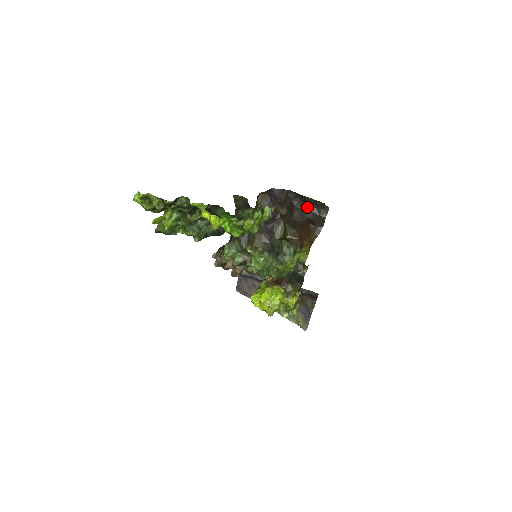
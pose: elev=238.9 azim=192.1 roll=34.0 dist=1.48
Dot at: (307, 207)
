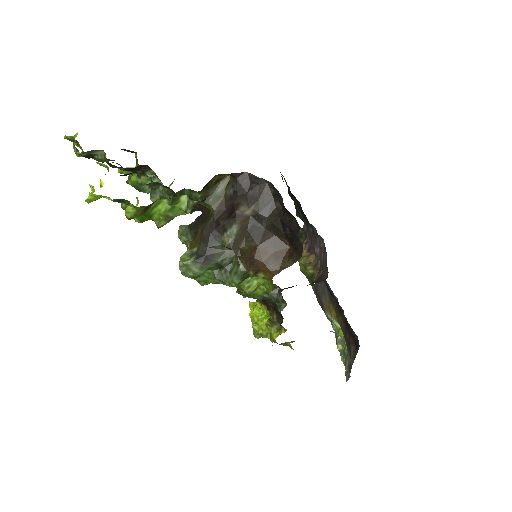
Dot at: (287, 217)
